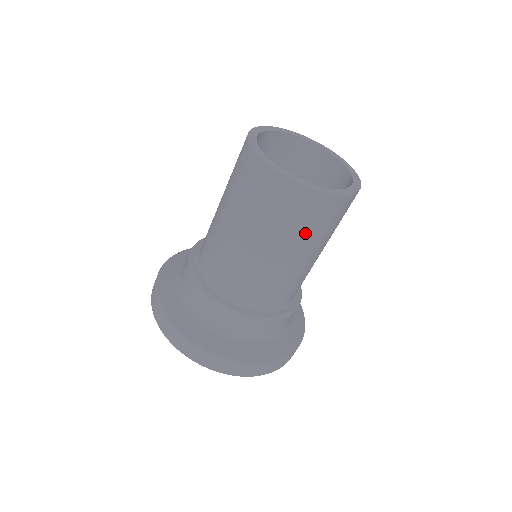
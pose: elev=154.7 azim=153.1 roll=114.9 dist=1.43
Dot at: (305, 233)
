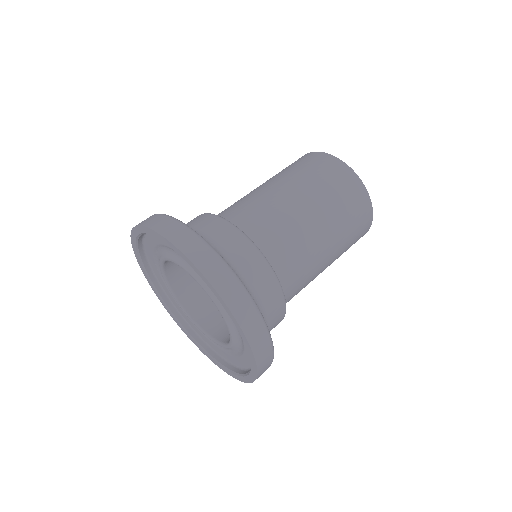
Dot at: (347, 232)
